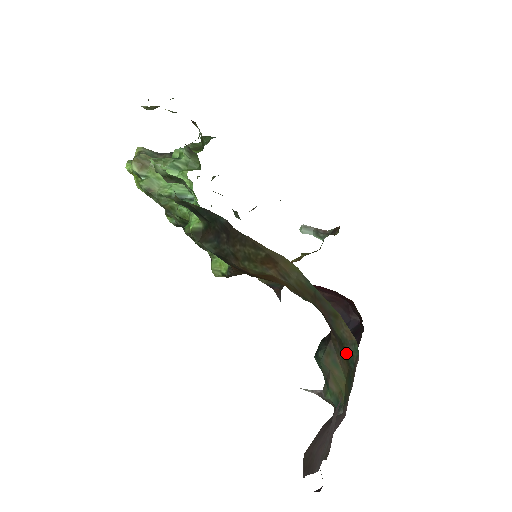
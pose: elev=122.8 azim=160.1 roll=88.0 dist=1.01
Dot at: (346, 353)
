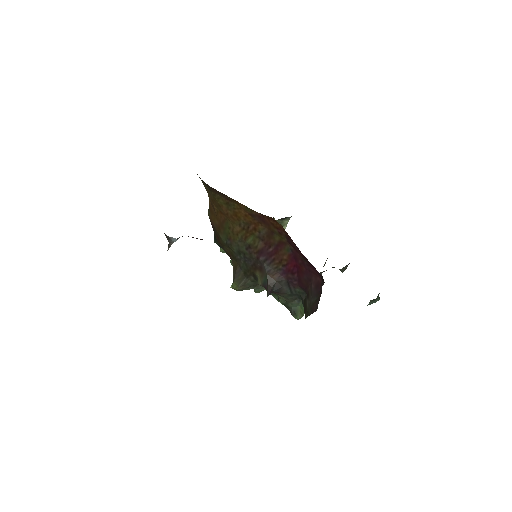
Dot at: occluded
